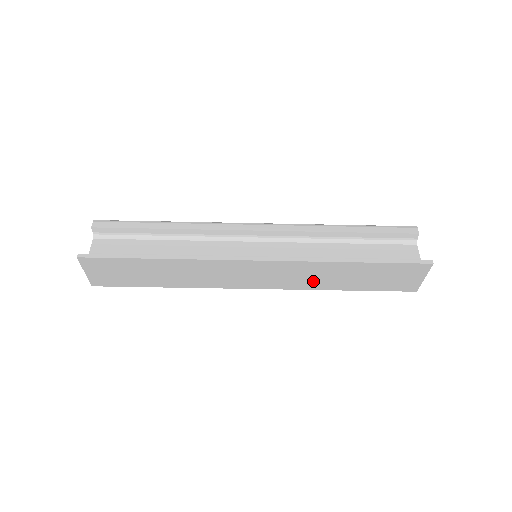
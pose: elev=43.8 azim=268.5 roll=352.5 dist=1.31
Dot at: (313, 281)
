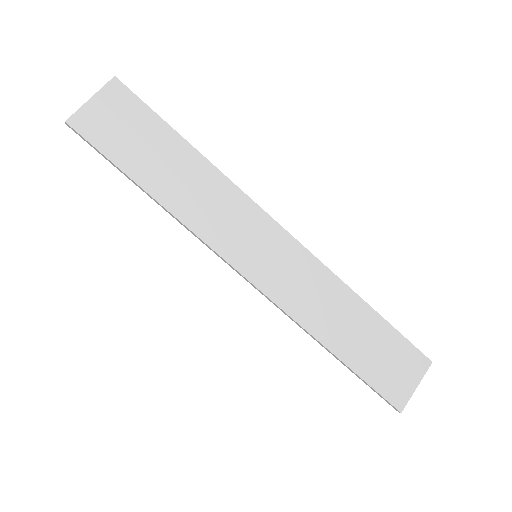
Dot at: (313, 309)
